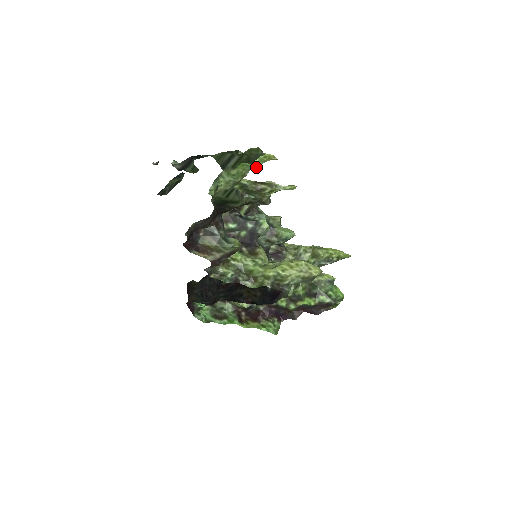
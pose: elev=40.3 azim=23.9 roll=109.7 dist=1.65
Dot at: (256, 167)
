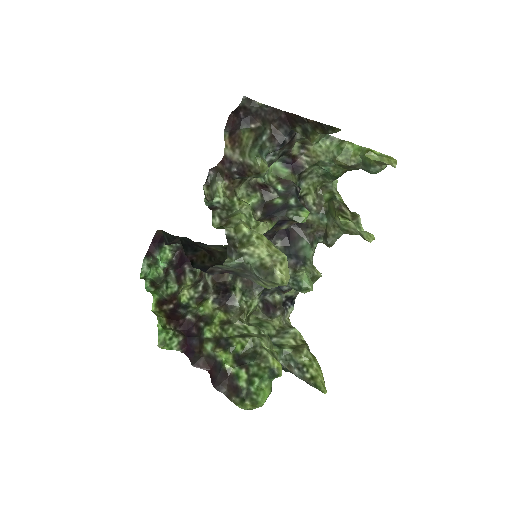
Dot at: (369, 155)
